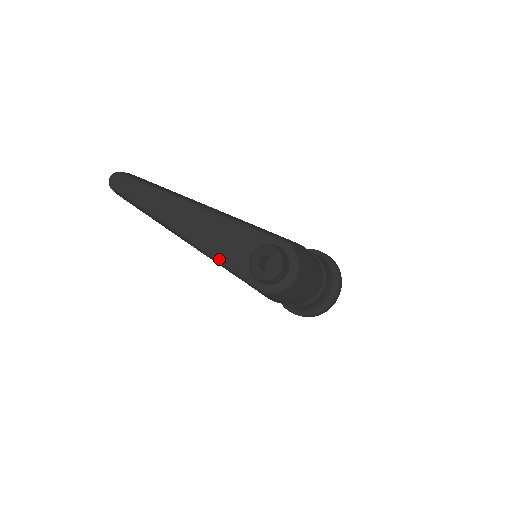
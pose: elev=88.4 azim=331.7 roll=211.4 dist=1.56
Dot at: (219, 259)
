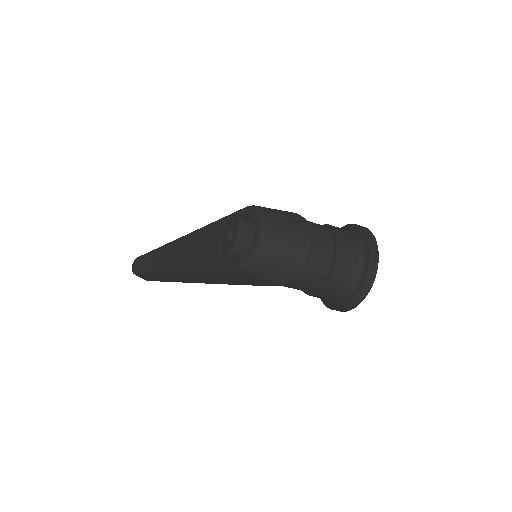
Dot at: (202, 266)
